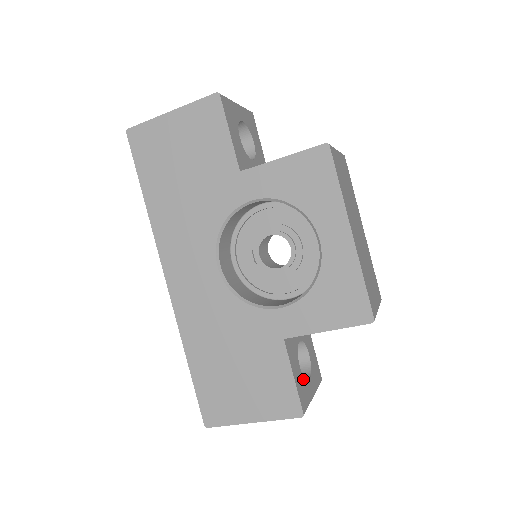
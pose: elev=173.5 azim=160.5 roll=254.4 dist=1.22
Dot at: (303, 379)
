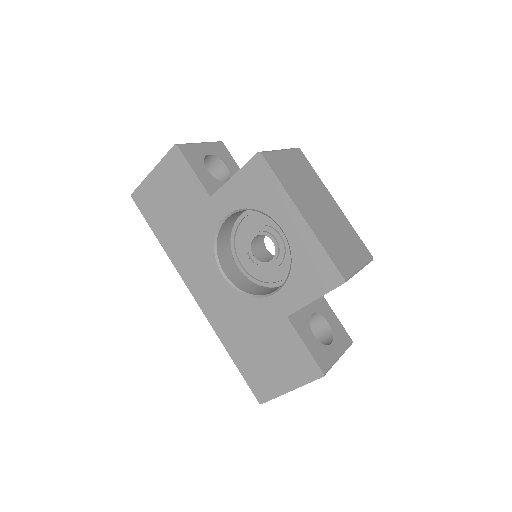
Dot at: (320, 345)
